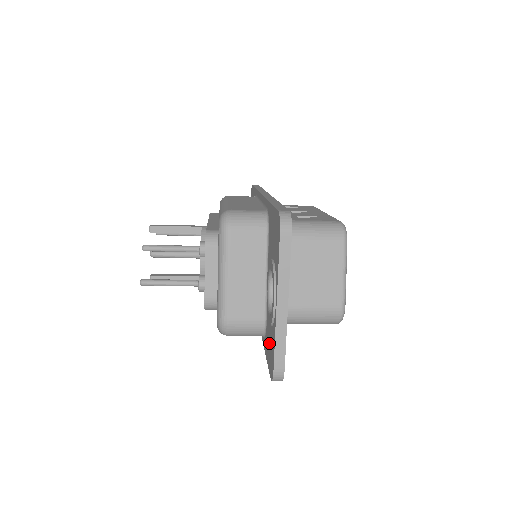
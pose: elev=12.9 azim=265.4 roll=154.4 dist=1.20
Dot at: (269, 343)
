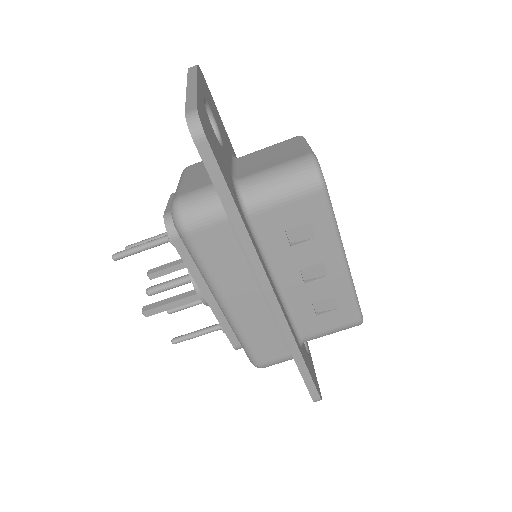
Dot at: occluded
